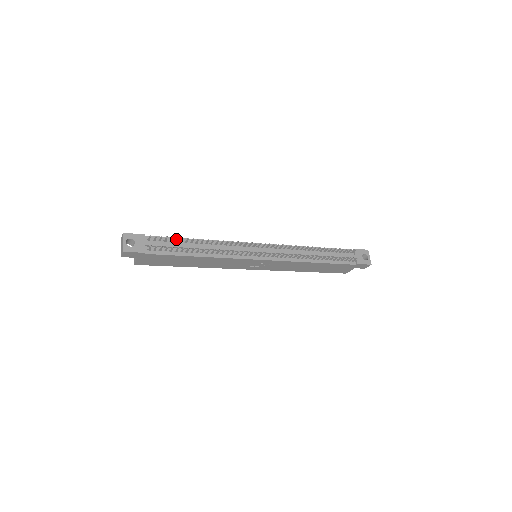
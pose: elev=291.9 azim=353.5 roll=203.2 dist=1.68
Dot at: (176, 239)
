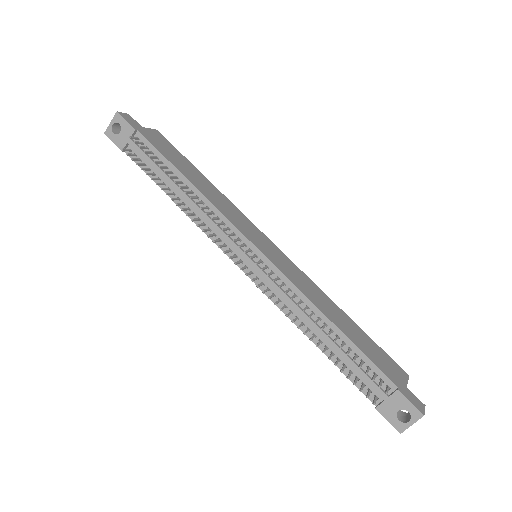
Dot at: (156, 161)
